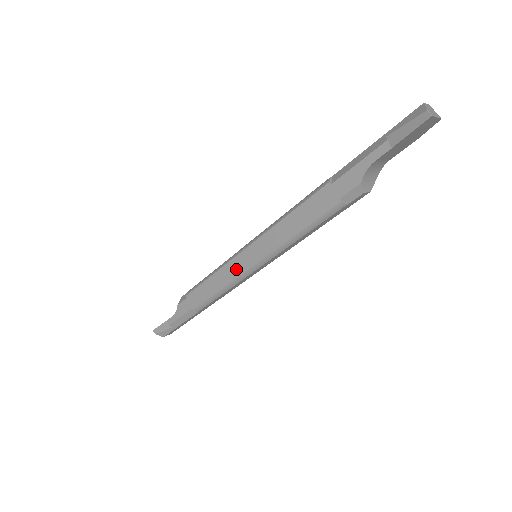
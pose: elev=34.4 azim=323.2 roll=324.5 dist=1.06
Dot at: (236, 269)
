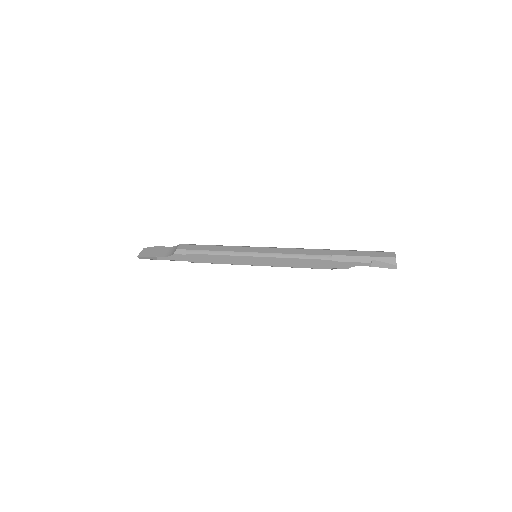
Dot at: (241, 261)
